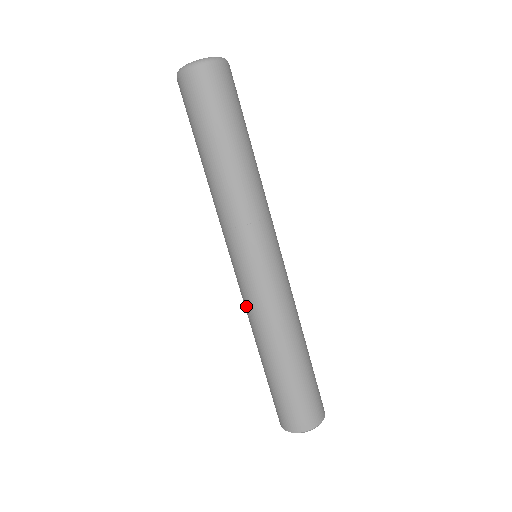
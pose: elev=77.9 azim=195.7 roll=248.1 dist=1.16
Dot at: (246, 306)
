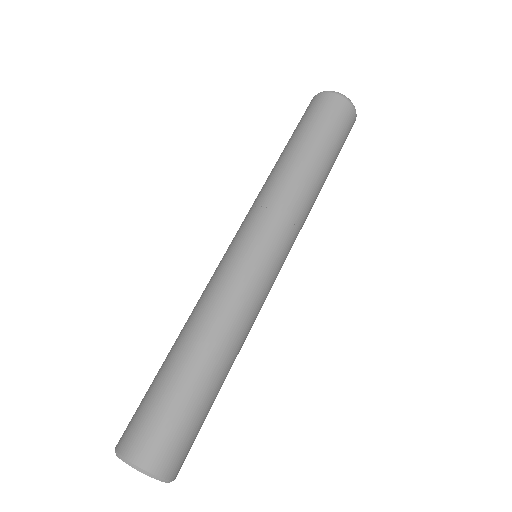
Dot at: occluded
